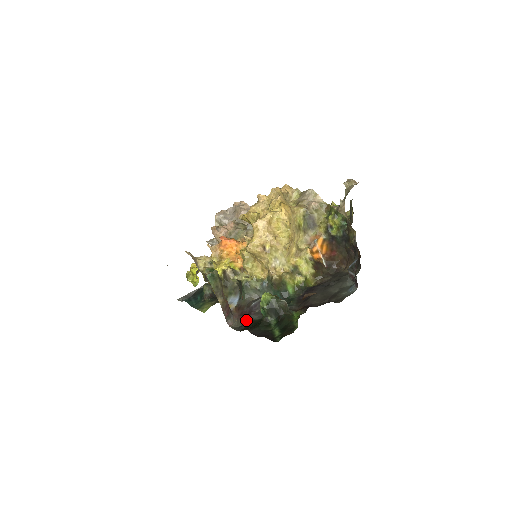
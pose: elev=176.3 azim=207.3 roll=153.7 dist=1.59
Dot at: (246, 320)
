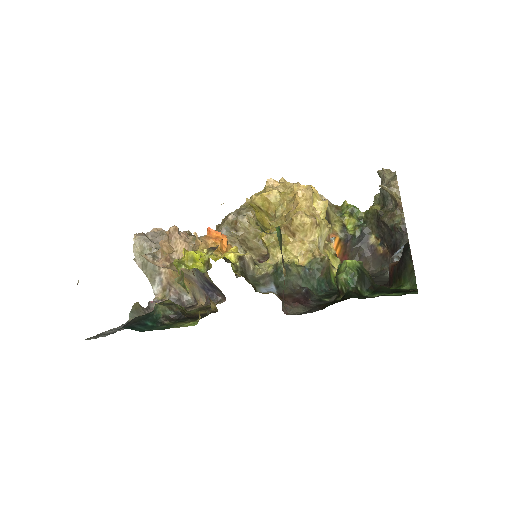
Dot at: (309, 305)
